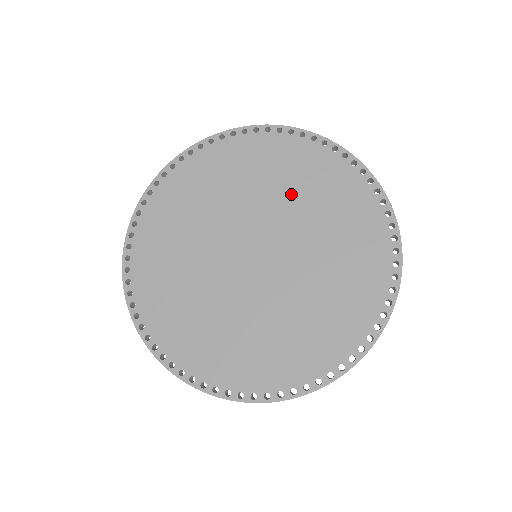
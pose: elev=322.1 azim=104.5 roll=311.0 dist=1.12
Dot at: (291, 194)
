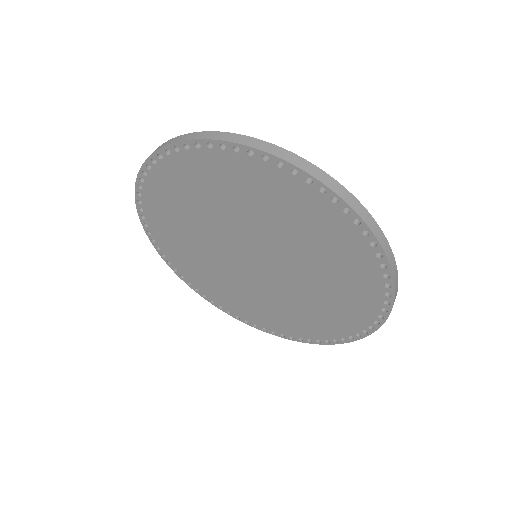
Dot at: (300, 241)
